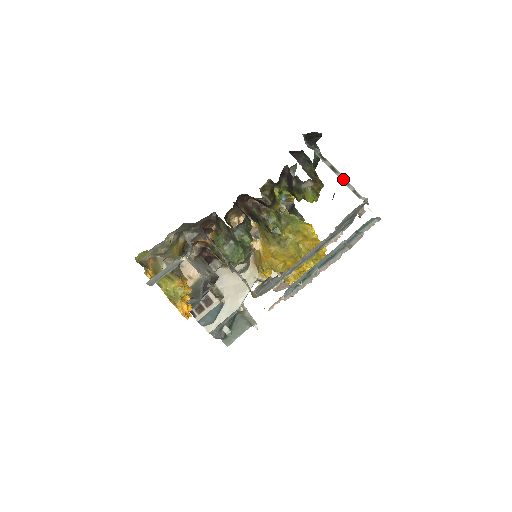
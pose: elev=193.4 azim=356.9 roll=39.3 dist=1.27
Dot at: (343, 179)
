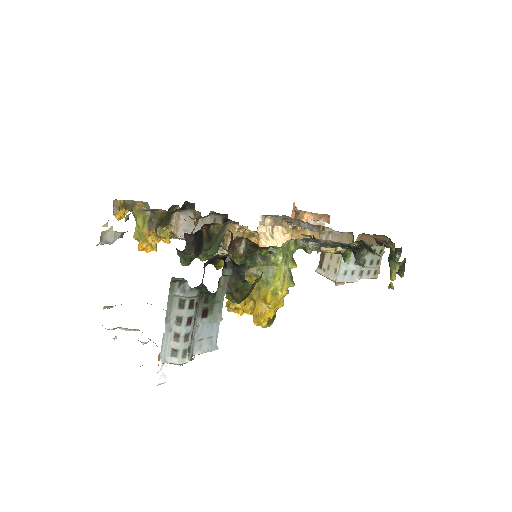
Dot at: (177, 334)
